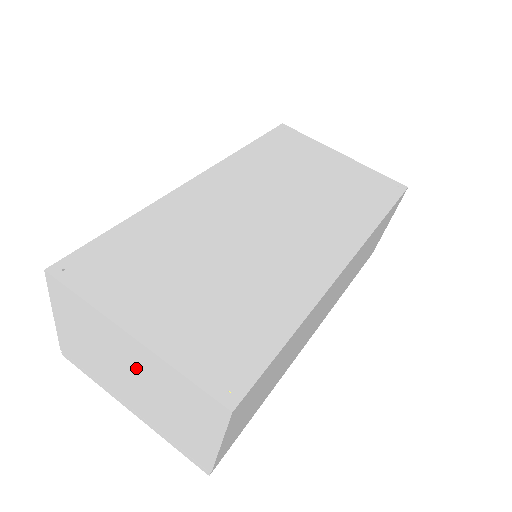
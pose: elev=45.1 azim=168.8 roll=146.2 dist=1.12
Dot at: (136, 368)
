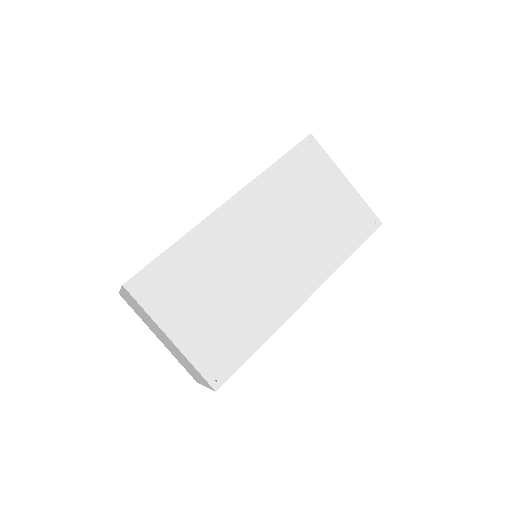
Dot at: (168, 342)
